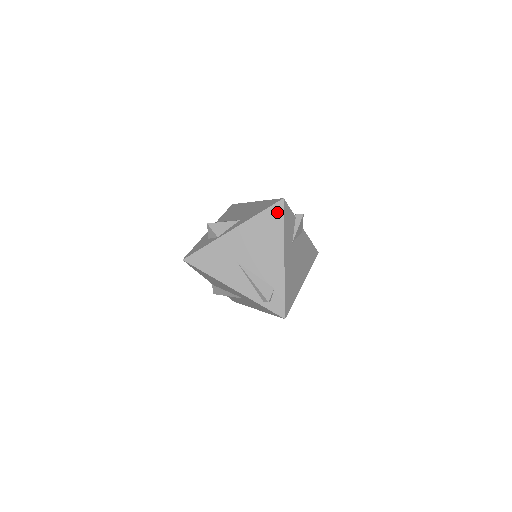
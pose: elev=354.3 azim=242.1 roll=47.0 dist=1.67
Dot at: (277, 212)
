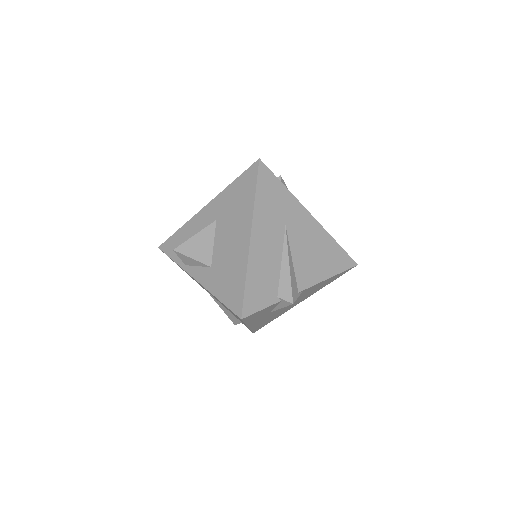
Dot at: occluded
